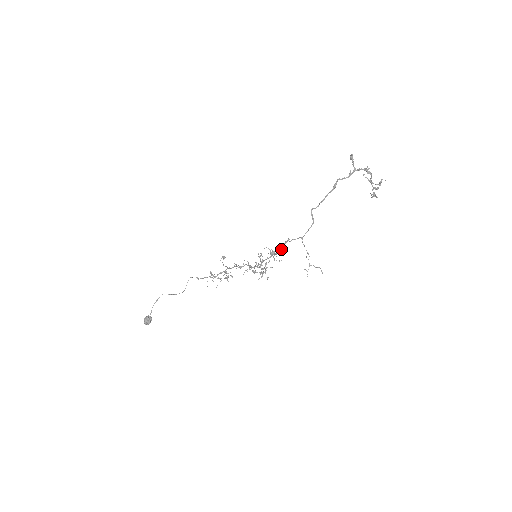
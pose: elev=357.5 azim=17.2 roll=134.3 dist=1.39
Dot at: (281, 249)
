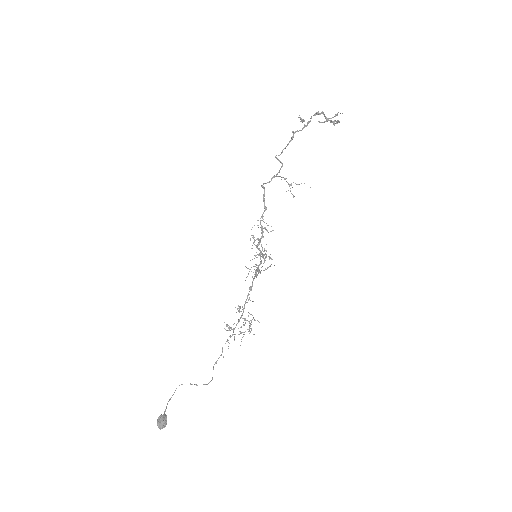
Dot at: occluded
